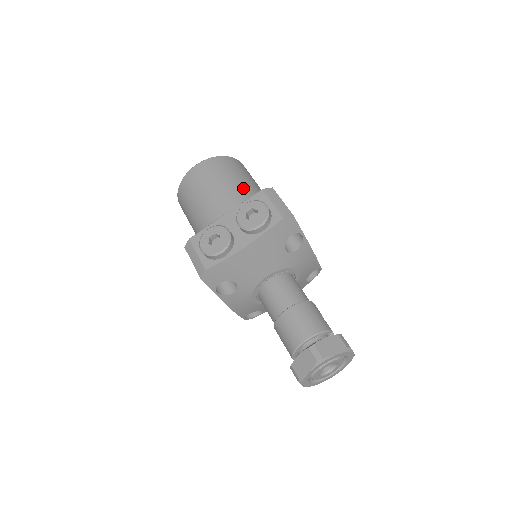
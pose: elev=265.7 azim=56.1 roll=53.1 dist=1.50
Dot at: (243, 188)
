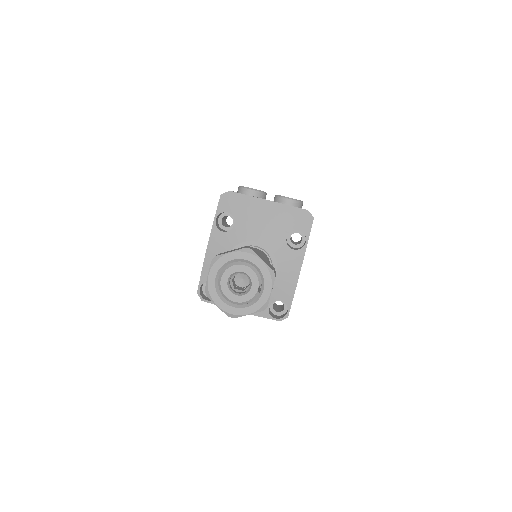
Dot at: occluded
